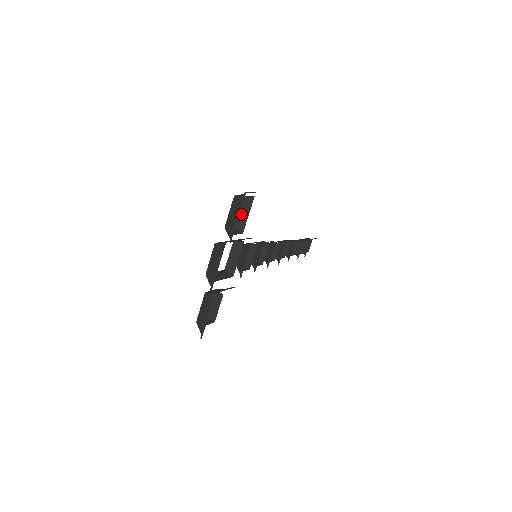
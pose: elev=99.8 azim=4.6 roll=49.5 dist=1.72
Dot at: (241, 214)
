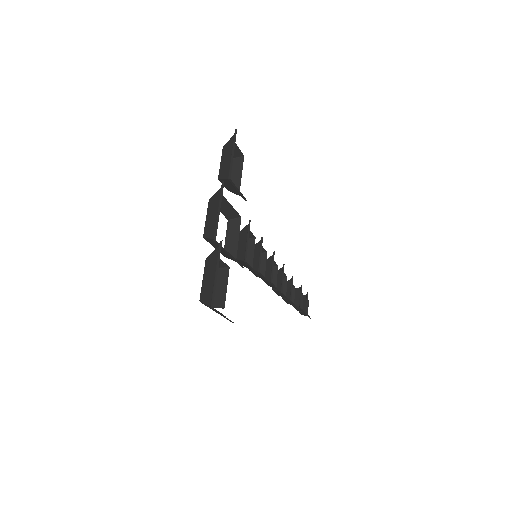
Dot at: (233, 175)
